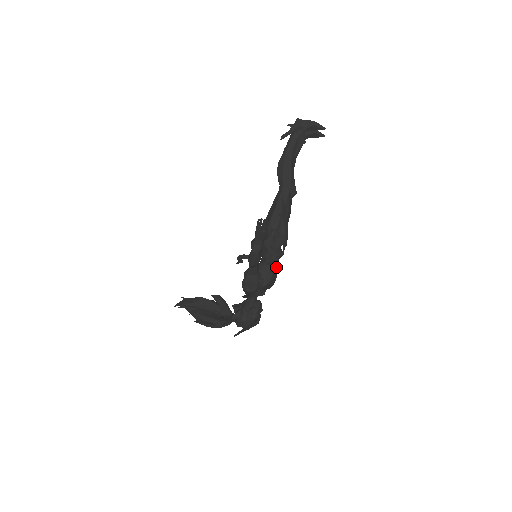
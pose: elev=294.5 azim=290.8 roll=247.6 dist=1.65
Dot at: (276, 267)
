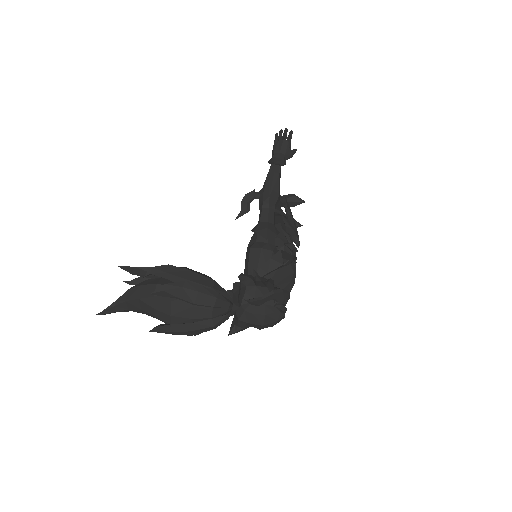
Dot at: occluded
